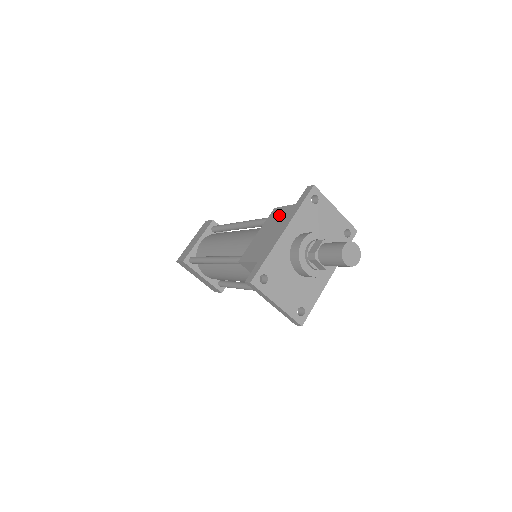
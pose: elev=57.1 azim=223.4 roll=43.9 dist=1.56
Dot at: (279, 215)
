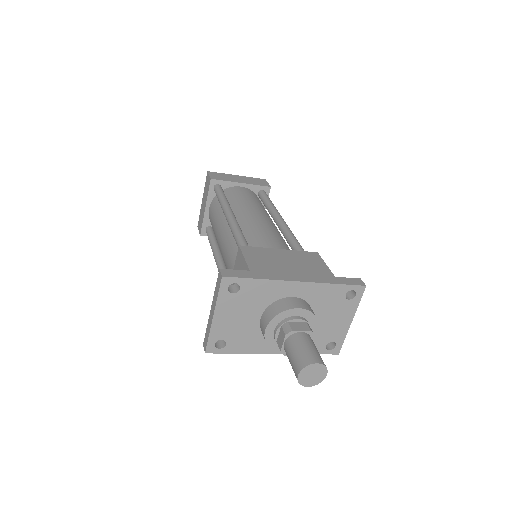
Dot at: (313, 264)
